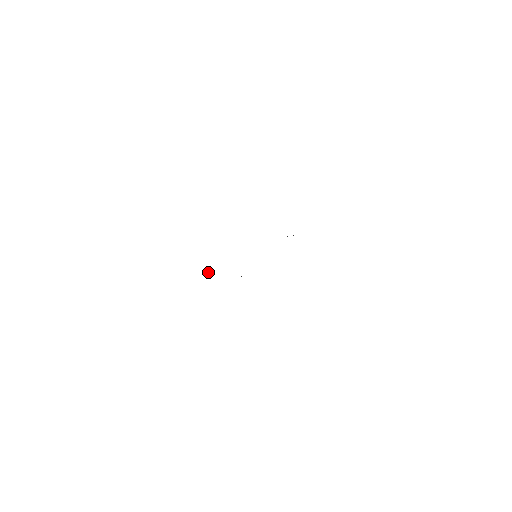
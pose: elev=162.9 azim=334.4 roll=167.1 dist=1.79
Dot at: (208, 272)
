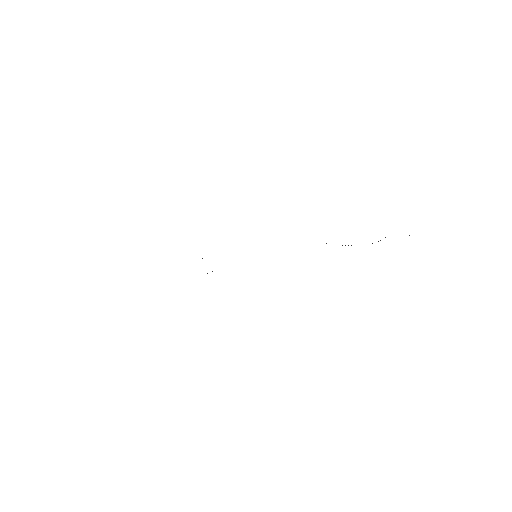
Dot at: occluded
